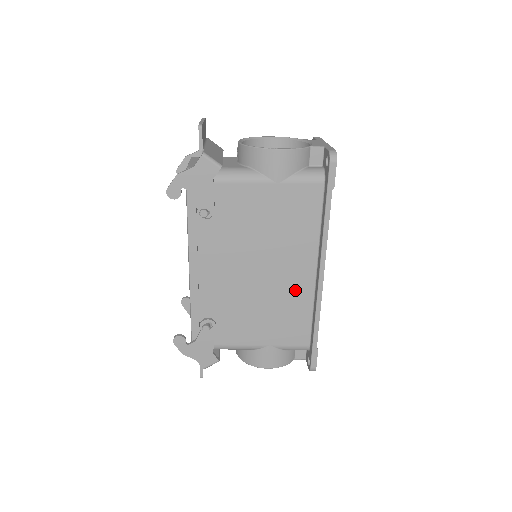
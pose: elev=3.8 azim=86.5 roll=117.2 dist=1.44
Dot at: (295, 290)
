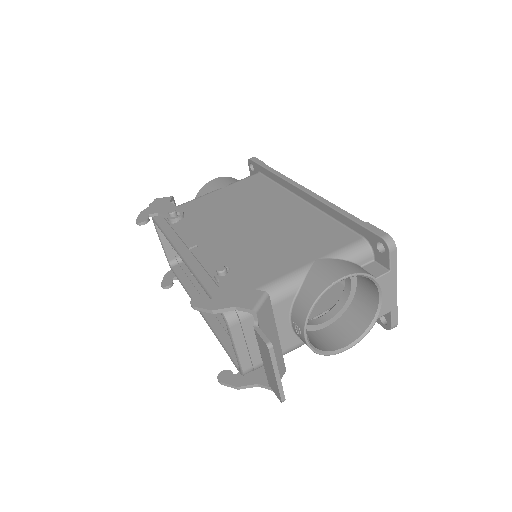
Dot at: occluded
